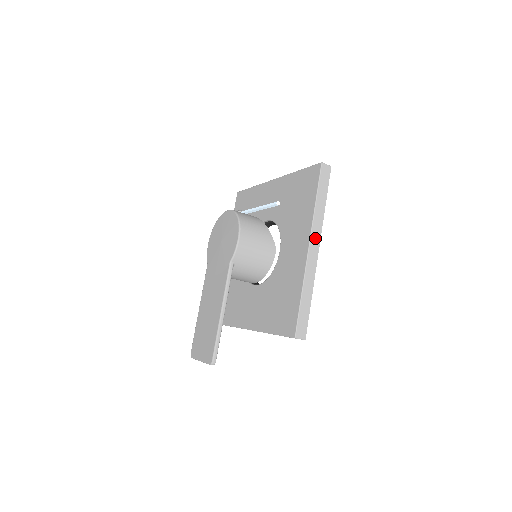
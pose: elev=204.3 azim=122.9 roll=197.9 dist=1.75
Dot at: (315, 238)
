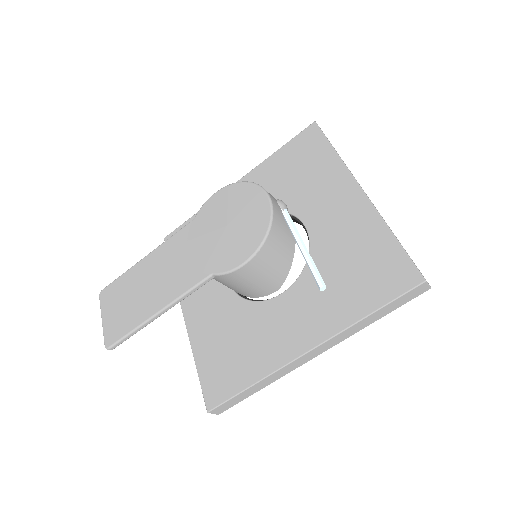
Dot at: (325, 346)
